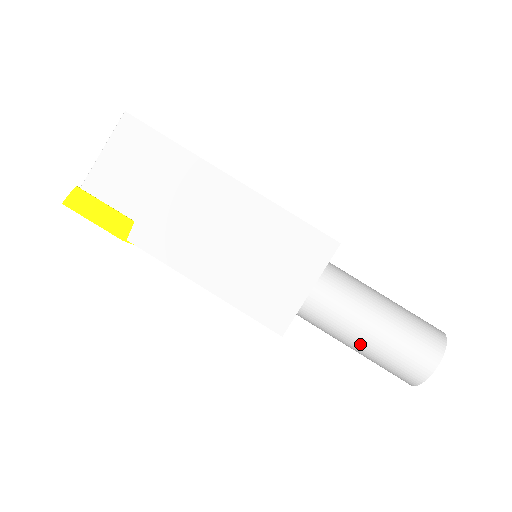
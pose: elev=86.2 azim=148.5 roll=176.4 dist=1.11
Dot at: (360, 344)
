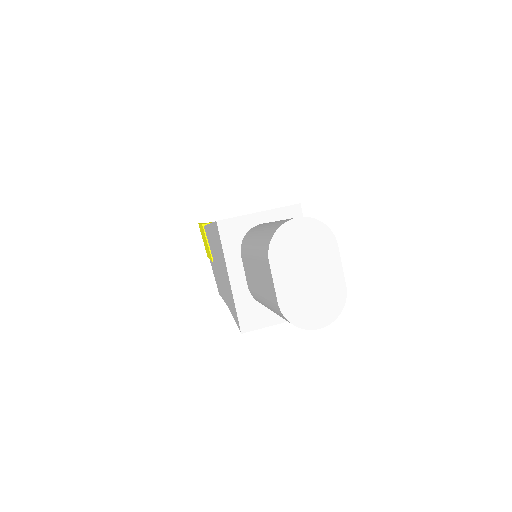
Dot at: (258, 233)
